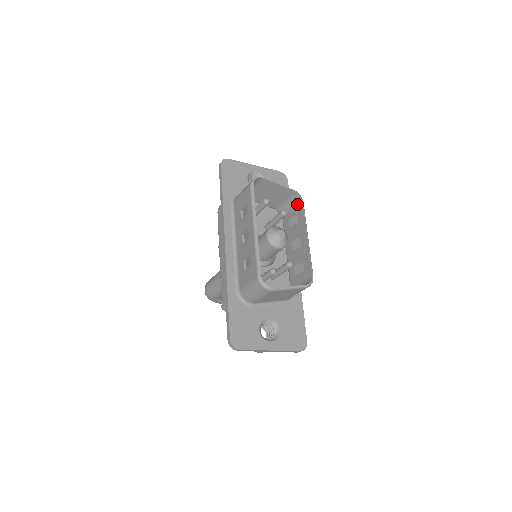
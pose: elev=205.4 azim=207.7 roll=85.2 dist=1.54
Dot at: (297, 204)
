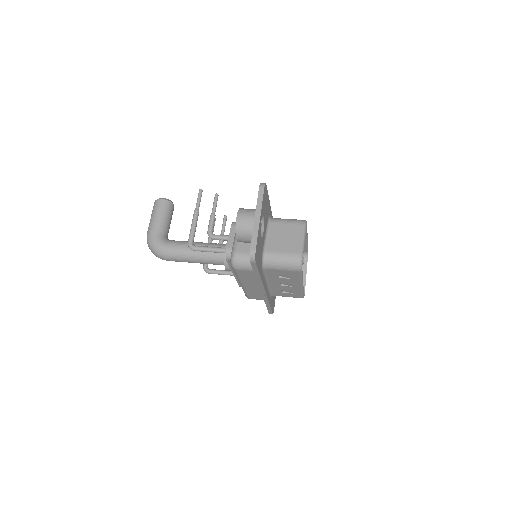
Dot at: occluded
